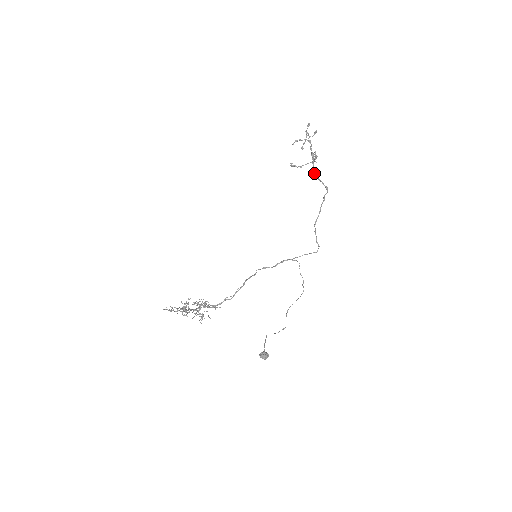
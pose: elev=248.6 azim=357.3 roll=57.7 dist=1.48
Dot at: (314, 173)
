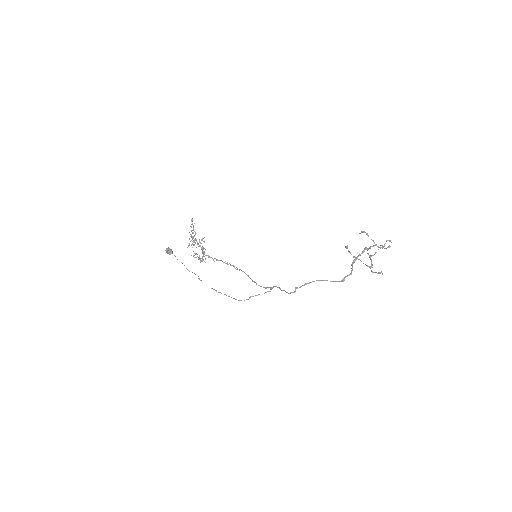
Dot at: (354, 259)
